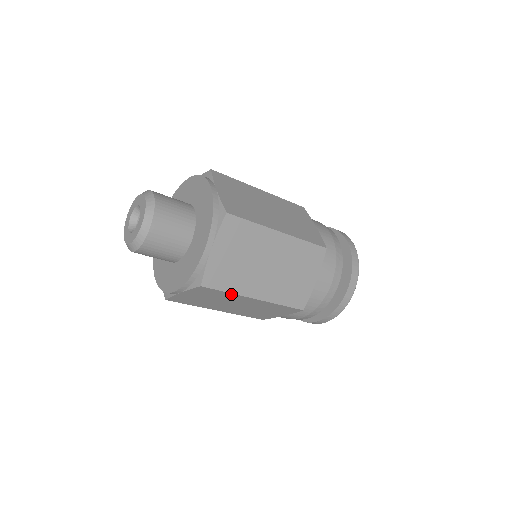
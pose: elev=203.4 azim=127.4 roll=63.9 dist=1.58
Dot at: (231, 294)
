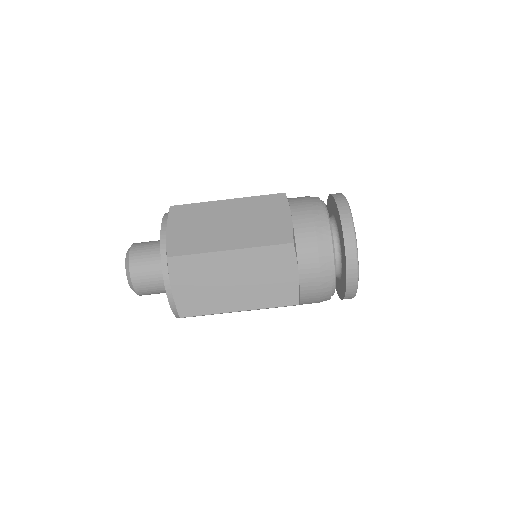
Dot at: (203, 256)
